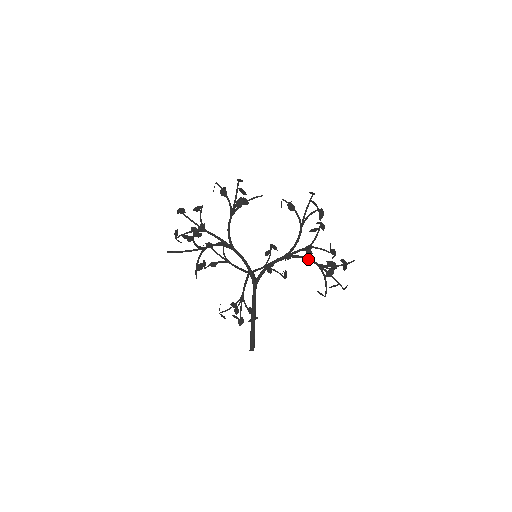
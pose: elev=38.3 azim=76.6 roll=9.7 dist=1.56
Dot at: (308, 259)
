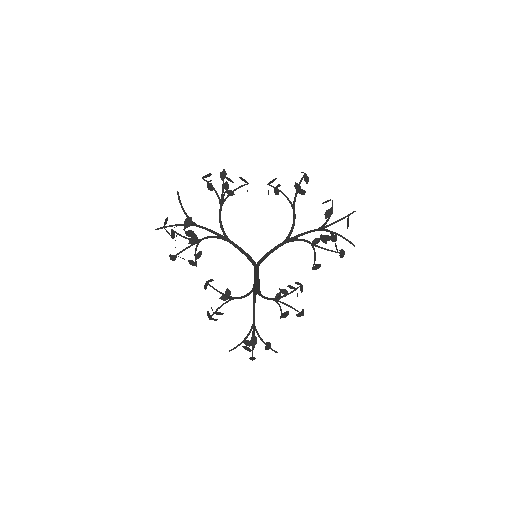
Dot at: (308, 231)
